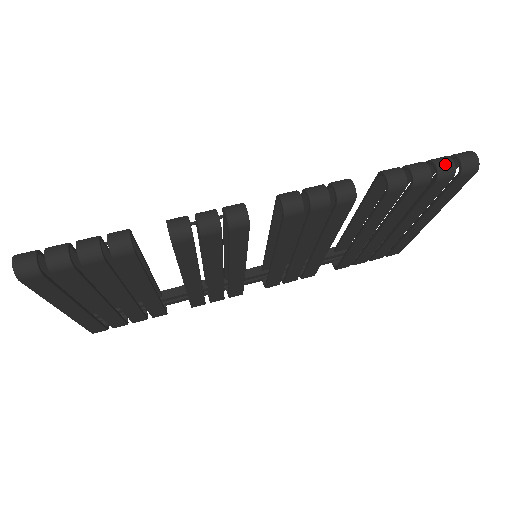
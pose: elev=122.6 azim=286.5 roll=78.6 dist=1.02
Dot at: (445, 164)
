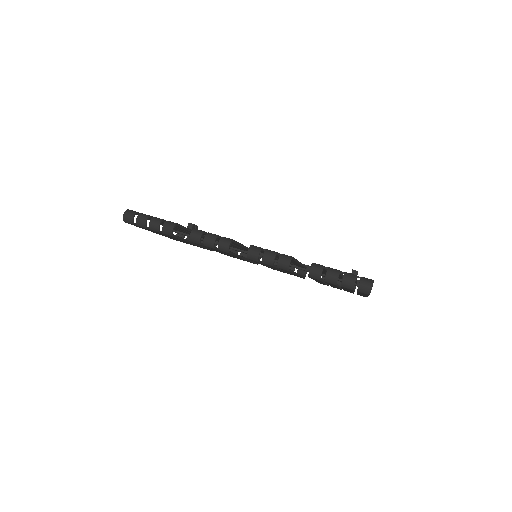
Dot at: (348, 281)
